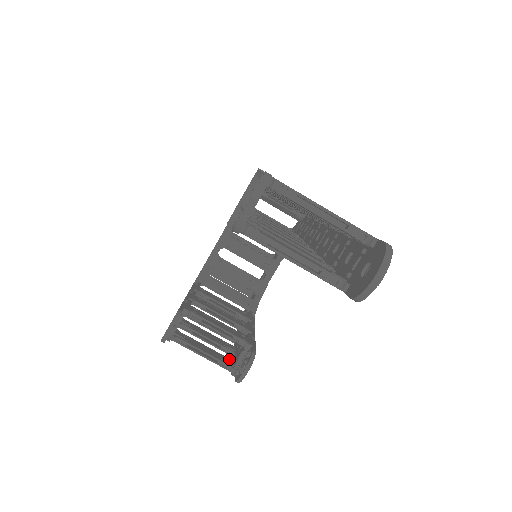
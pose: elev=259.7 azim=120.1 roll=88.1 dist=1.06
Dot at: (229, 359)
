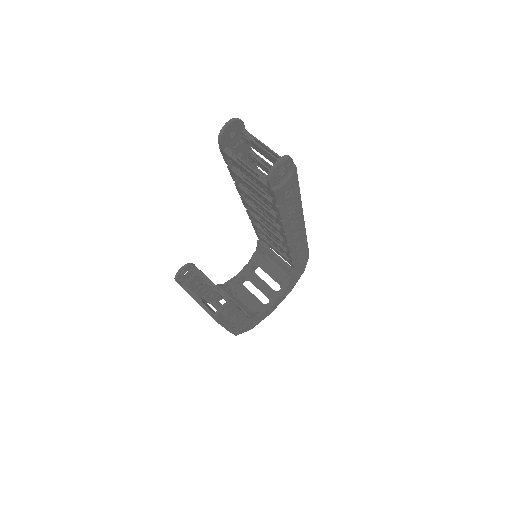
Dot at: occluded
